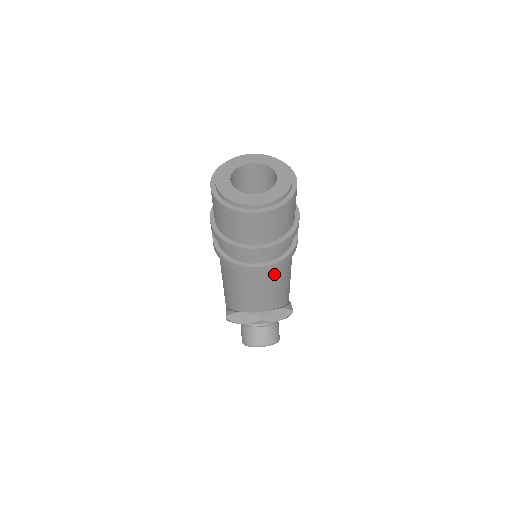
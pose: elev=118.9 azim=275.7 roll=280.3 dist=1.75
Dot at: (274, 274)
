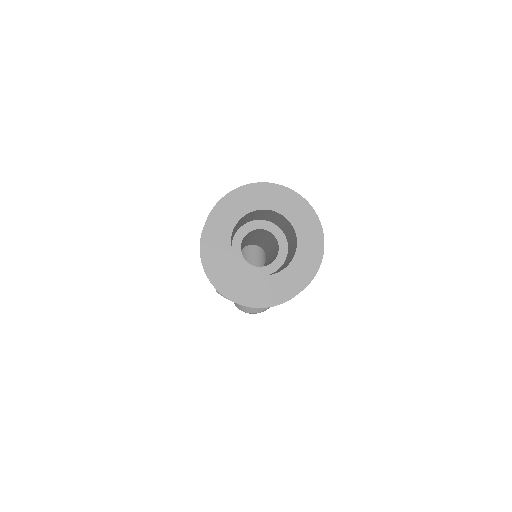
Dot at: occluded
